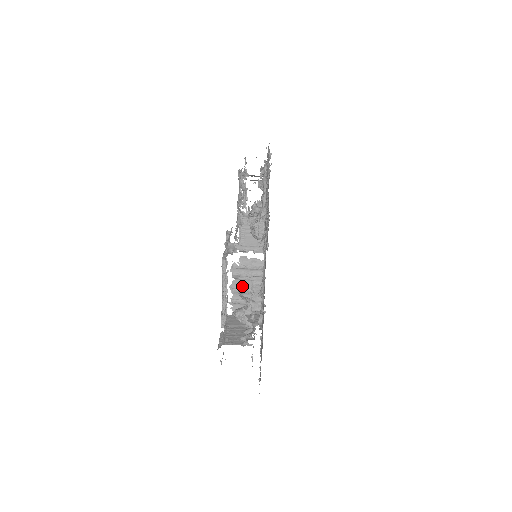
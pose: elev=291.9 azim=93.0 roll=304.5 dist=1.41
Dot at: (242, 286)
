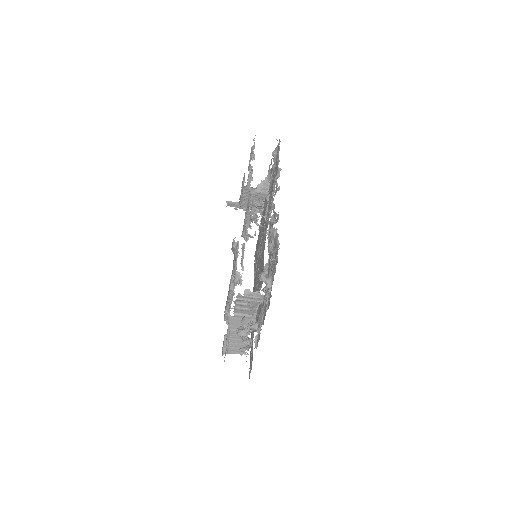
Dot at: (244, 302)
